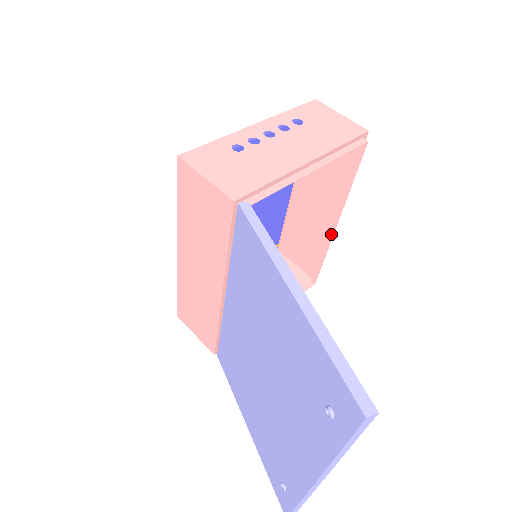
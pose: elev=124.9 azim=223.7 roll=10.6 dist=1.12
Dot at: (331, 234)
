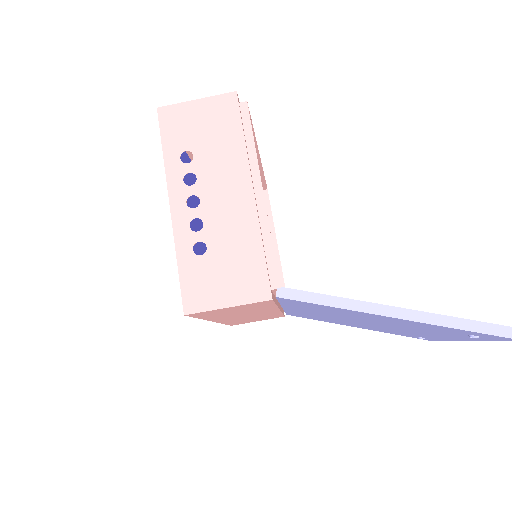
Dot at: (258, 163)
